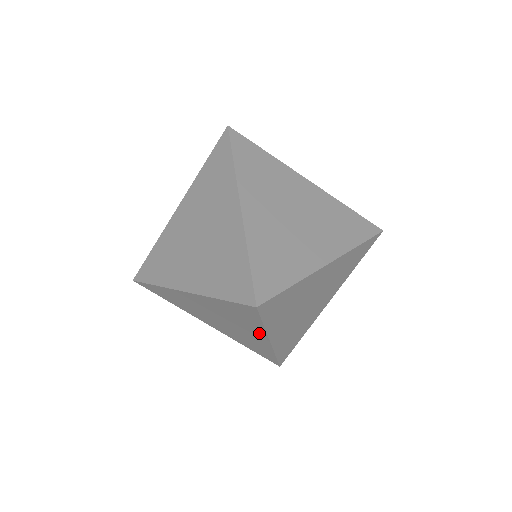
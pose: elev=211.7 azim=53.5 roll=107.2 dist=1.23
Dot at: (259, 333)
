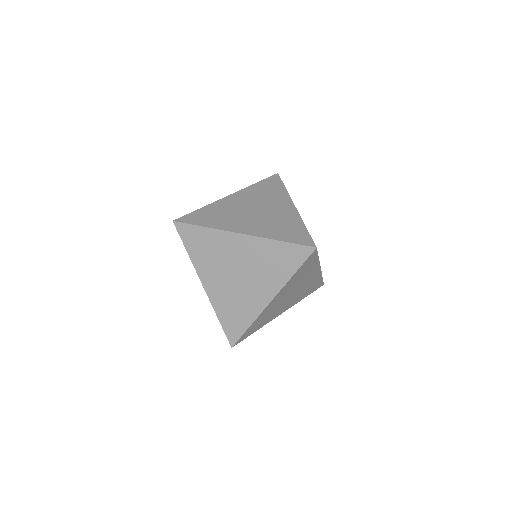
Dot at: (273, 287)
